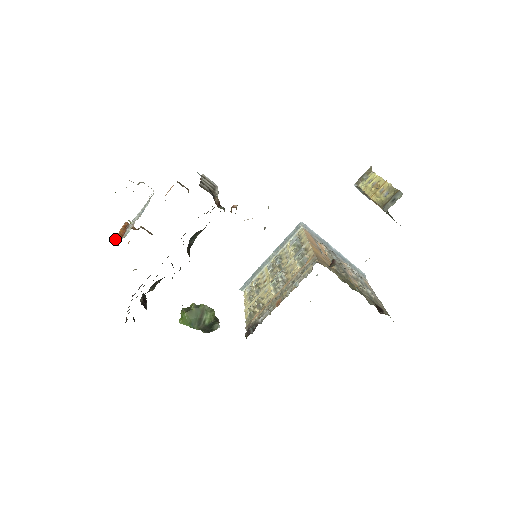
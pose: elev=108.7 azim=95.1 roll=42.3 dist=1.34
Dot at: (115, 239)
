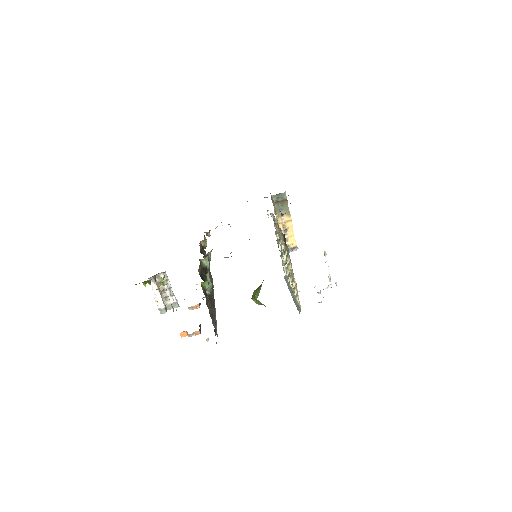
Dot at: occluded
